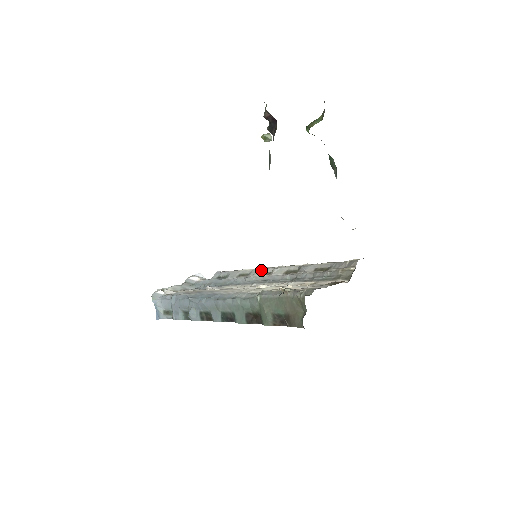
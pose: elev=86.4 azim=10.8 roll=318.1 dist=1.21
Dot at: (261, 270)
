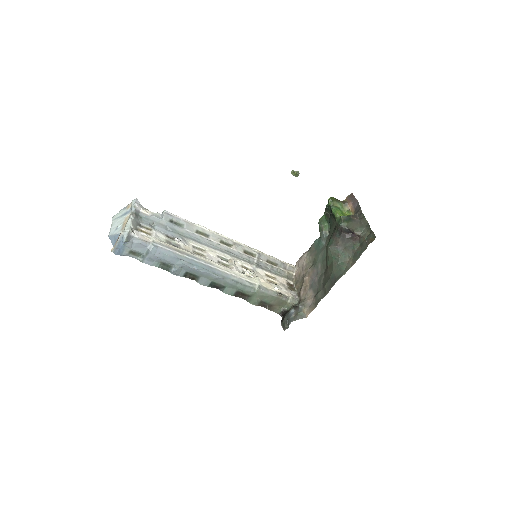
Dot at: (221, 238)
